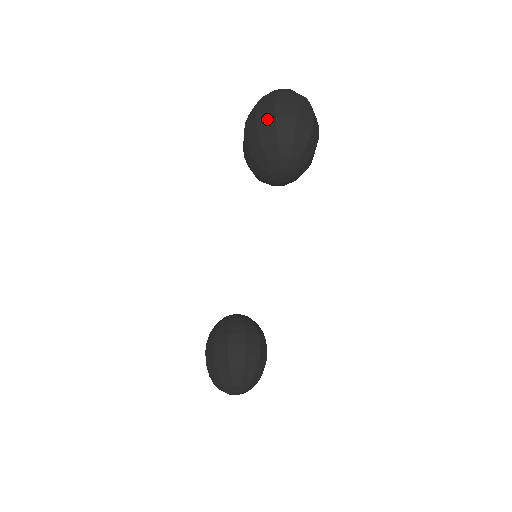
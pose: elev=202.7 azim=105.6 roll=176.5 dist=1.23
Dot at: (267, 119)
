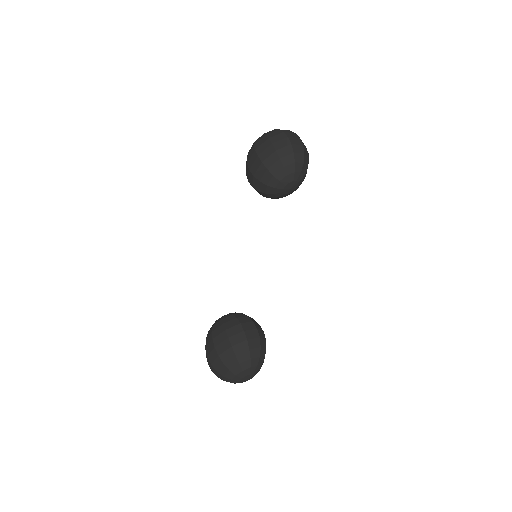
Dot at: (284, 145)
